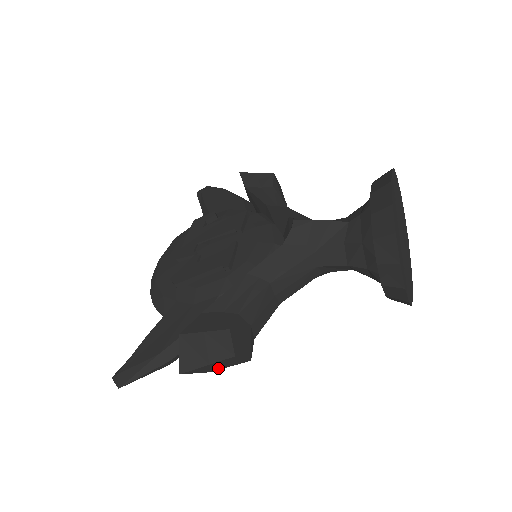
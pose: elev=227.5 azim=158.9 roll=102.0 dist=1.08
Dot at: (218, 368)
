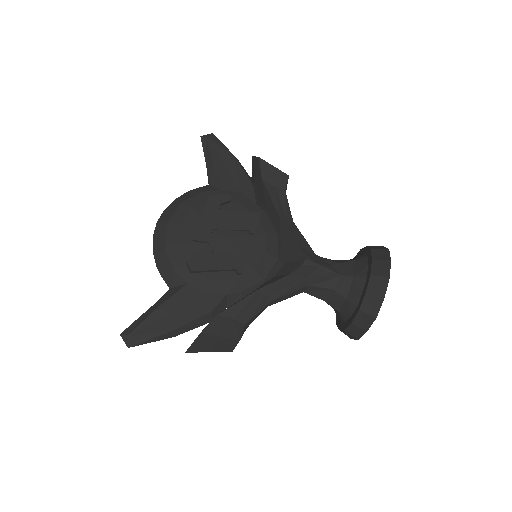
Dot at: occluded
